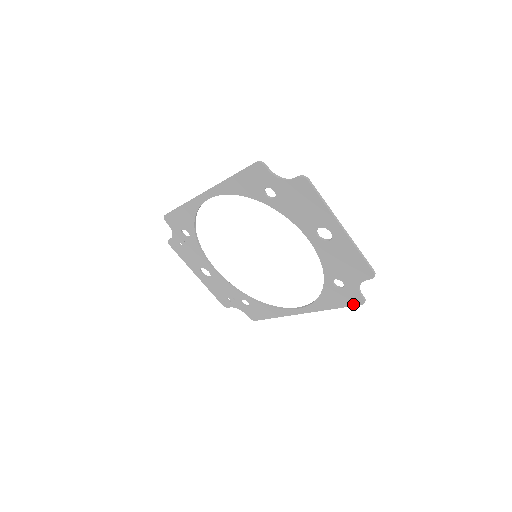
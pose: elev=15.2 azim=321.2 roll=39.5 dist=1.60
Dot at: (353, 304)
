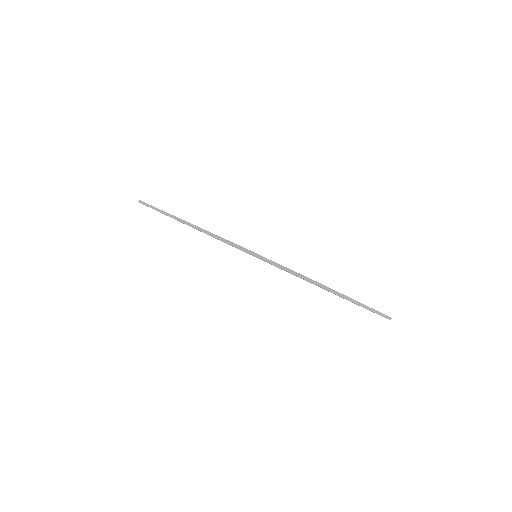
Dot at: occluded
